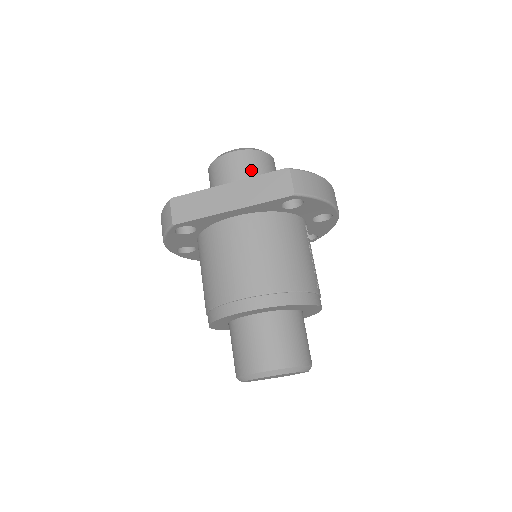
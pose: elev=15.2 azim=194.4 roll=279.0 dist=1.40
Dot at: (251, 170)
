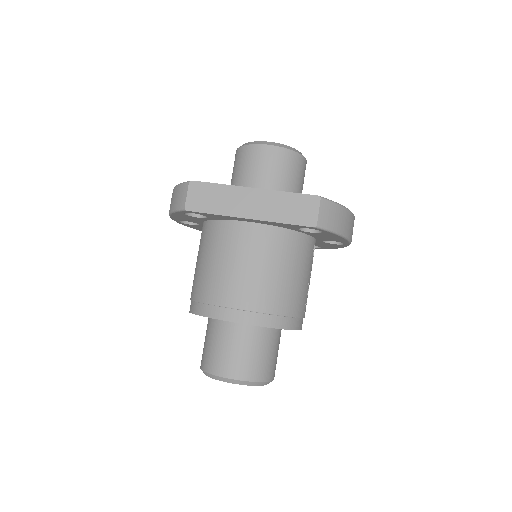
Dot at: (281, 172)
